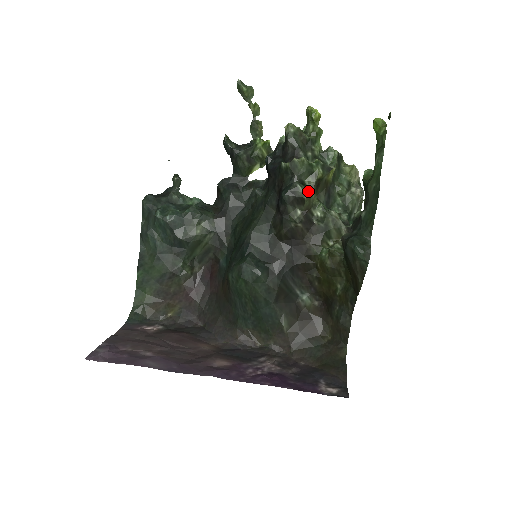
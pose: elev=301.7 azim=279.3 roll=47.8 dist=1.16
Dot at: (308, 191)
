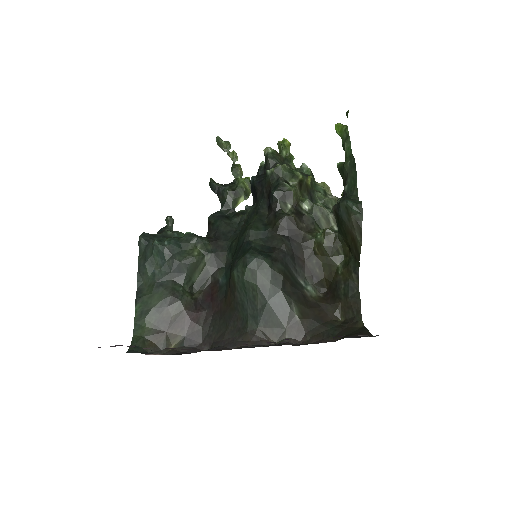
Dot at: (294, 188)
